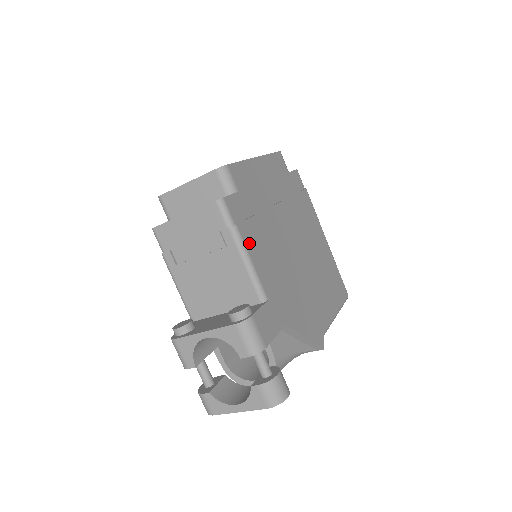
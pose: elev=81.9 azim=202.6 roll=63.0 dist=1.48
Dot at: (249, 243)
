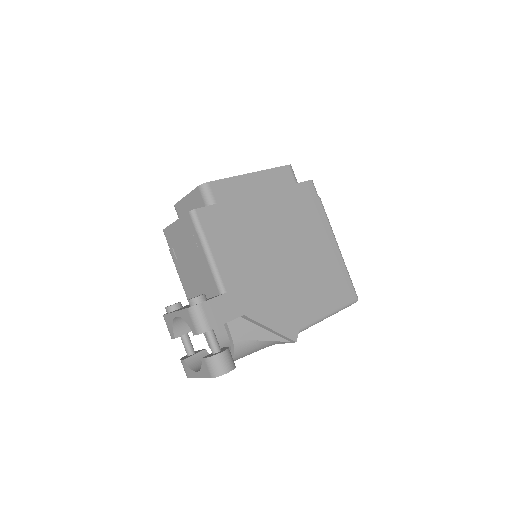
Dot at: (215, 246)
